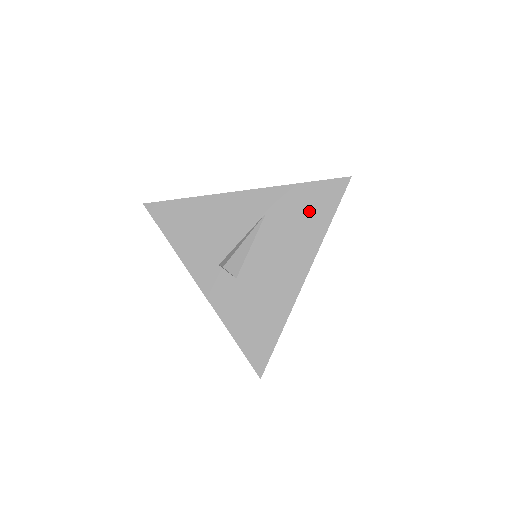
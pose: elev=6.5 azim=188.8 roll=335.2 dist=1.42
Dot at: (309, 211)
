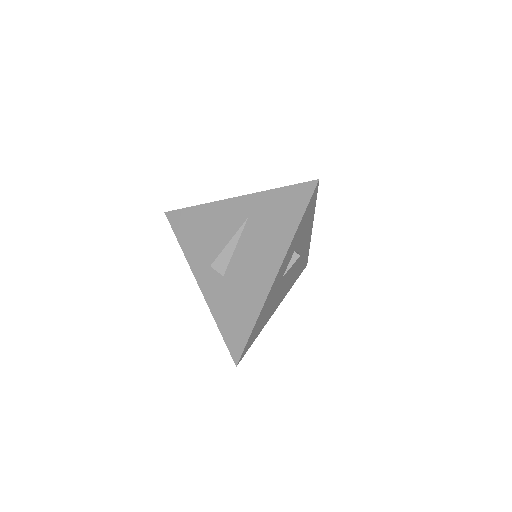
Dot at: (282, 215)
